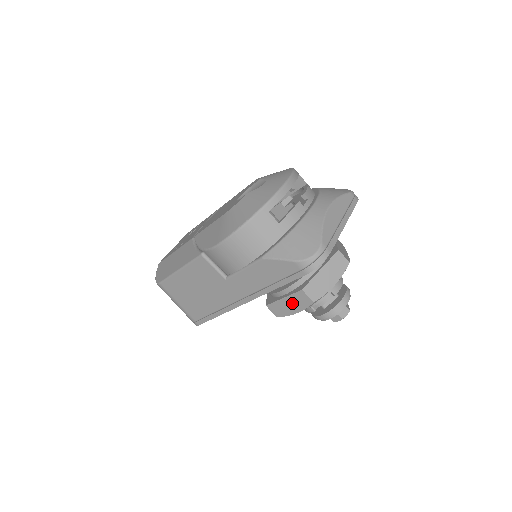
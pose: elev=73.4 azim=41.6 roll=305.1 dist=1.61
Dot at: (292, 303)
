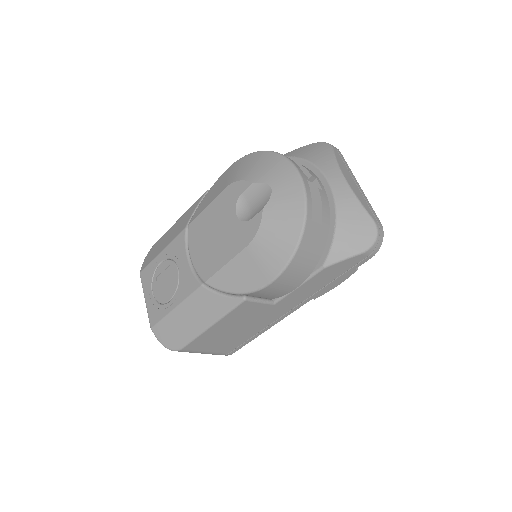
Dot at: occluded
